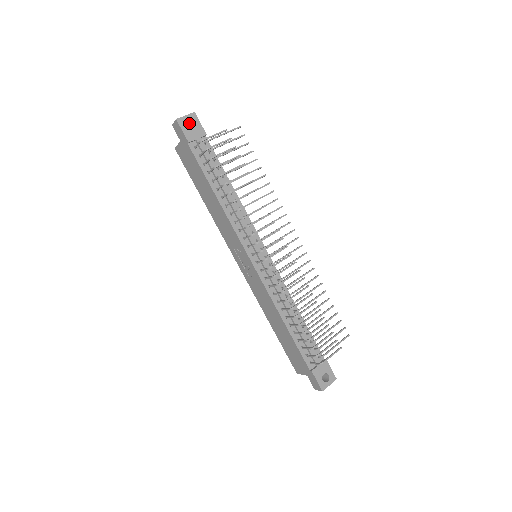
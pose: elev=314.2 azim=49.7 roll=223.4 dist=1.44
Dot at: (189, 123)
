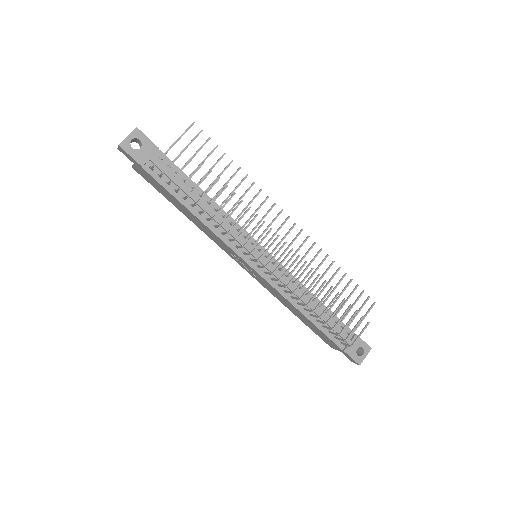
Dot at: (135, 140)
